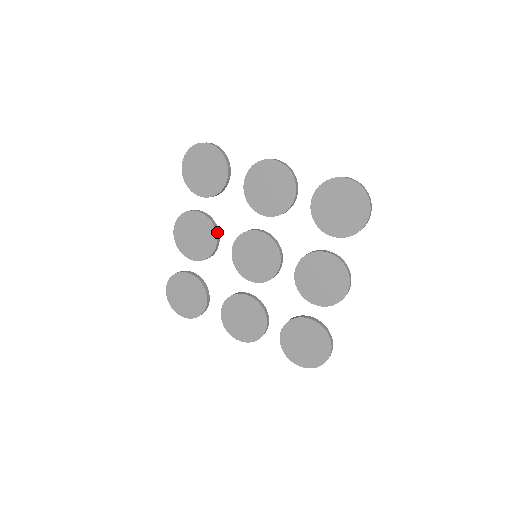
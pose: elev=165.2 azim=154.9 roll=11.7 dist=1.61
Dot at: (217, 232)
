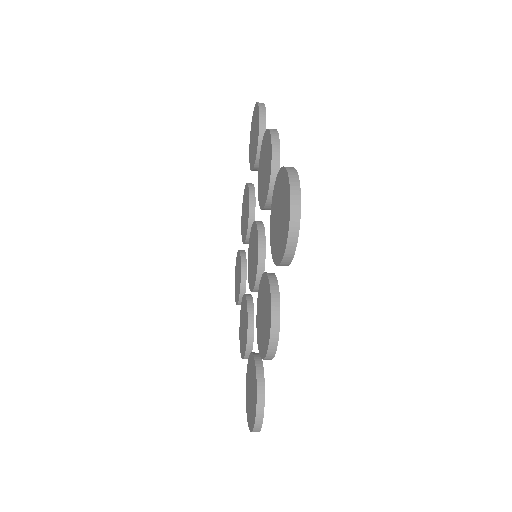
Dot at: (251, 215)
